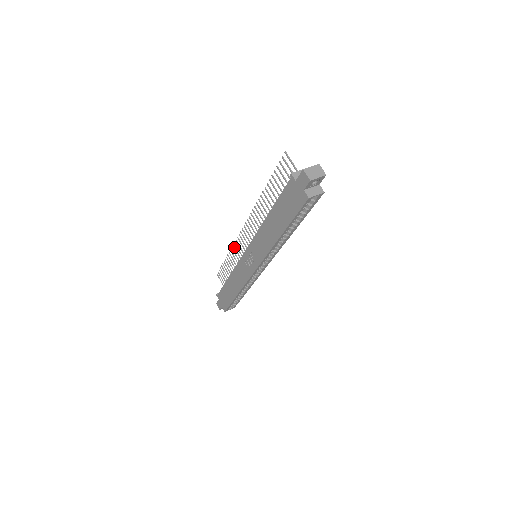
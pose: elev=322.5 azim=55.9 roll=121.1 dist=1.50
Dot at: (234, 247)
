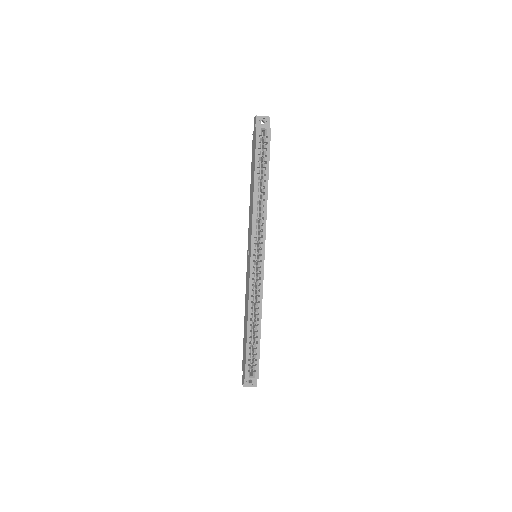
Dot at: occluded
